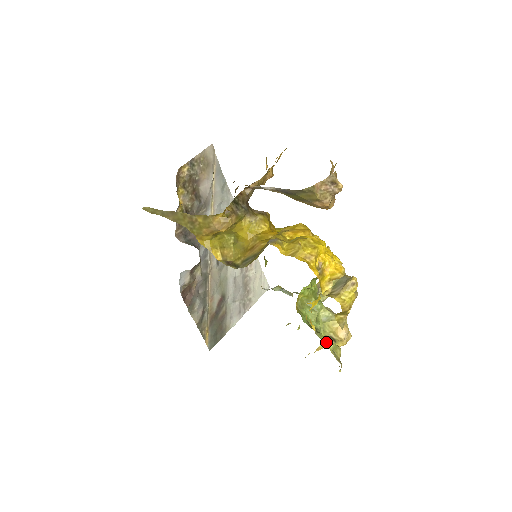
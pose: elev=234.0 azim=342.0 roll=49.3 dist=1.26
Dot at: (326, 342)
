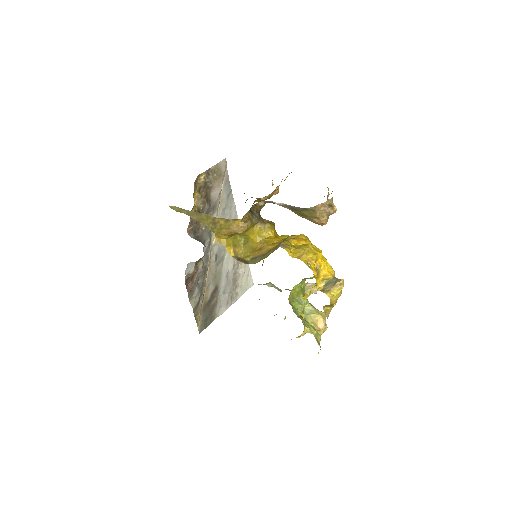
Dot at: (311, 328)
